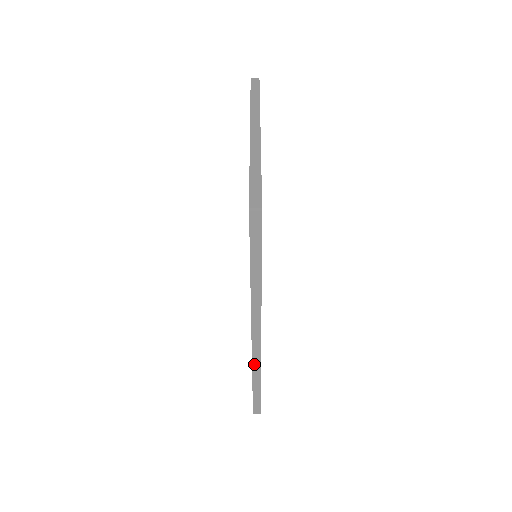
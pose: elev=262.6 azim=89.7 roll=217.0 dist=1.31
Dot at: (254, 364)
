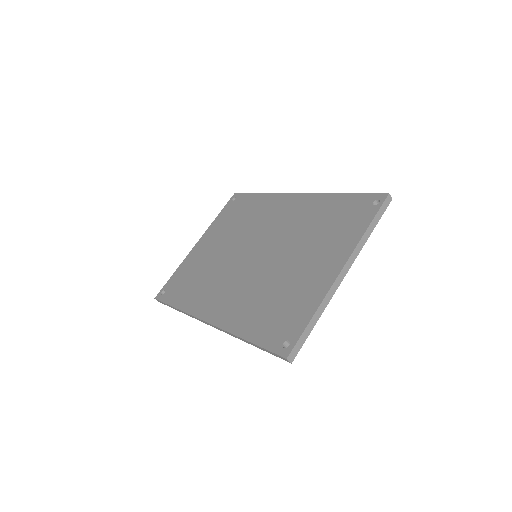
Dot at: (189, 315)
